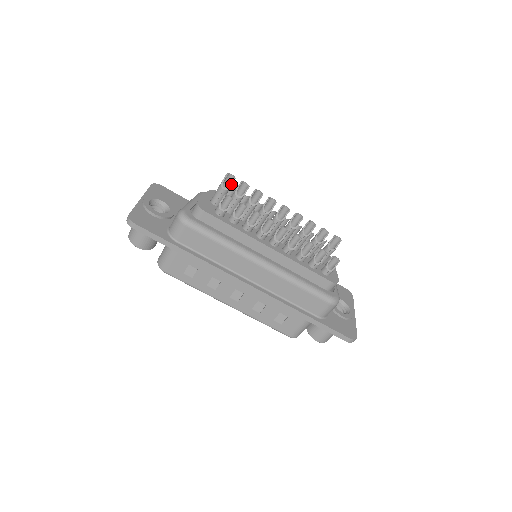
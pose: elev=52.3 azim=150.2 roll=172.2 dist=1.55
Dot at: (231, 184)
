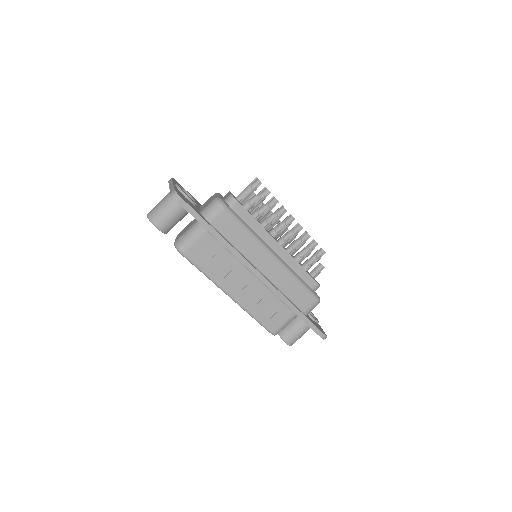
Dot at: (257, 187)
